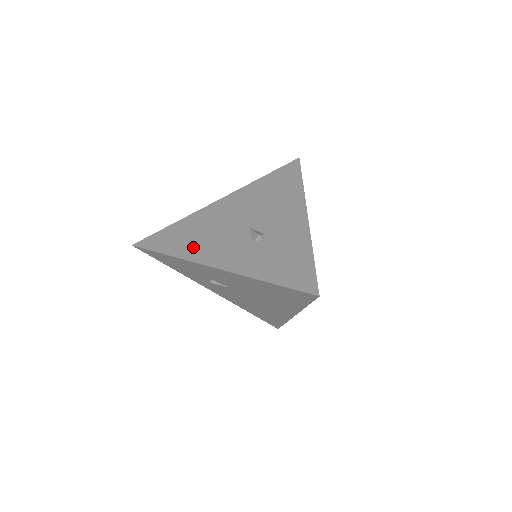
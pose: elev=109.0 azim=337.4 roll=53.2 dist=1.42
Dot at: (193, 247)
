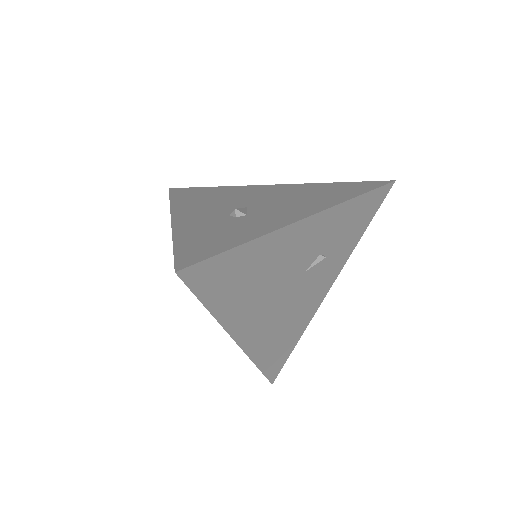
Dot at: (190, 202)
